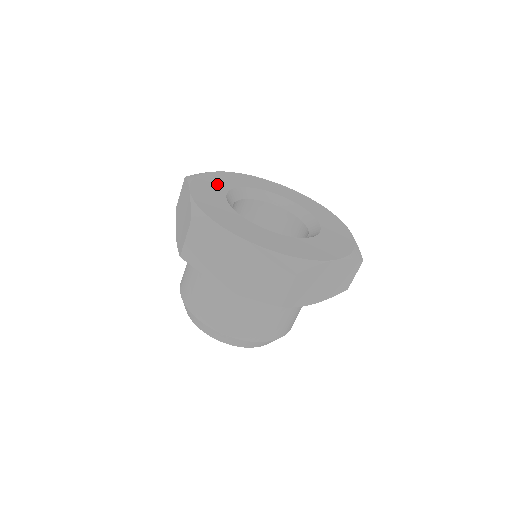
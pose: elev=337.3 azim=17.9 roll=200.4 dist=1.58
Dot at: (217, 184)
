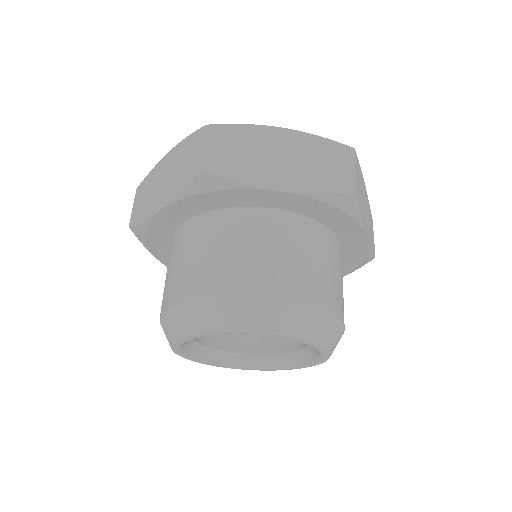
Dot at: occluded
